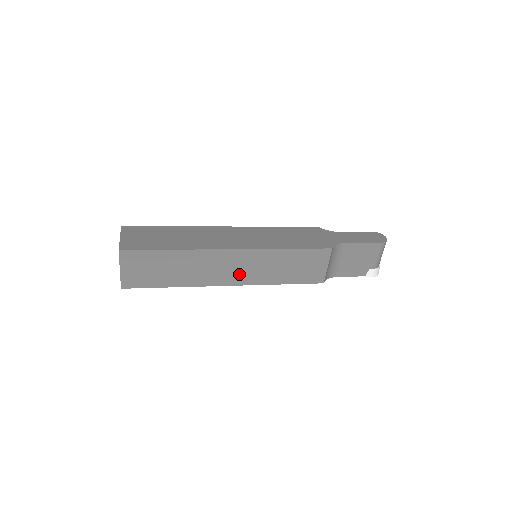
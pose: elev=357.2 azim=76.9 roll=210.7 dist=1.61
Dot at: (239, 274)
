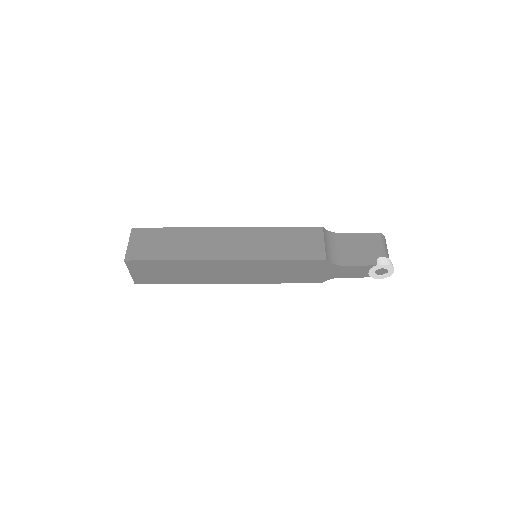
Dot at: (235, 249)
